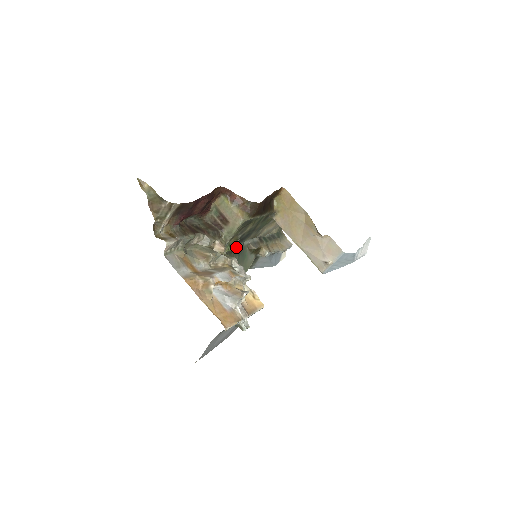
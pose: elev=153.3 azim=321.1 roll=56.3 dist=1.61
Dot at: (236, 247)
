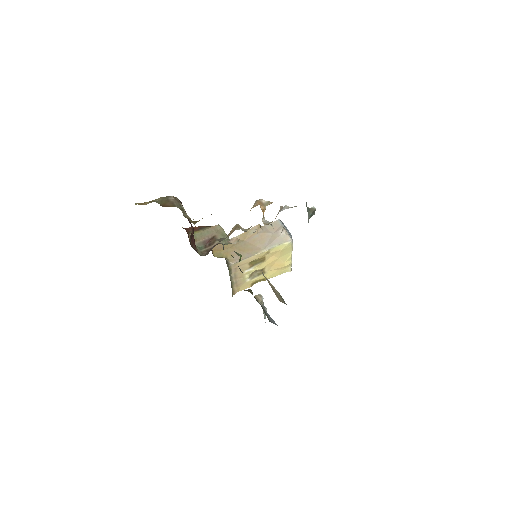
Dot at: occluded
